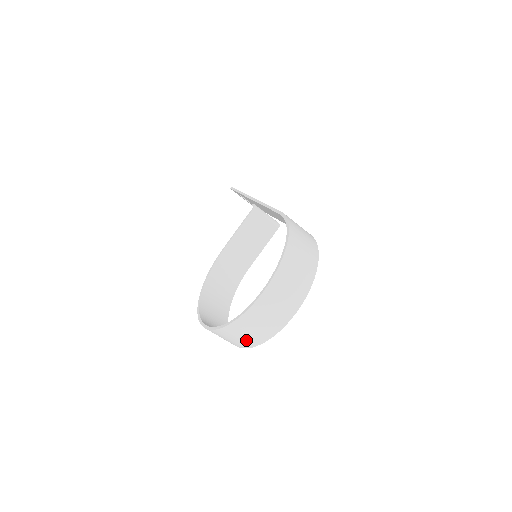
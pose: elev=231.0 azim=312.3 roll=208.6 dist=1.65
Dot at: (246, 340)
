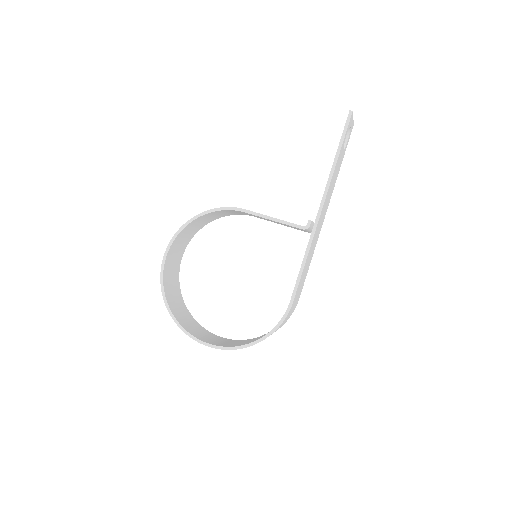
Dot at: occluded
